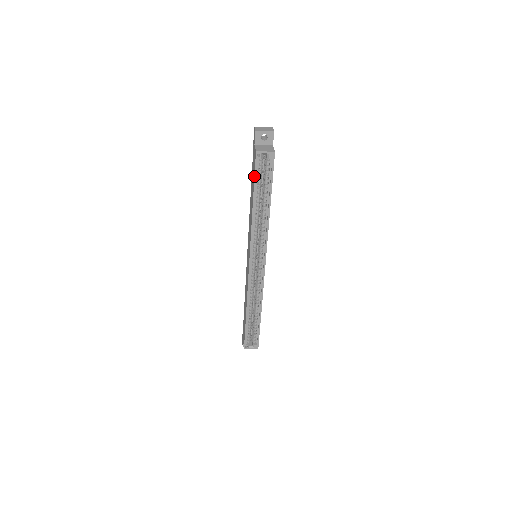
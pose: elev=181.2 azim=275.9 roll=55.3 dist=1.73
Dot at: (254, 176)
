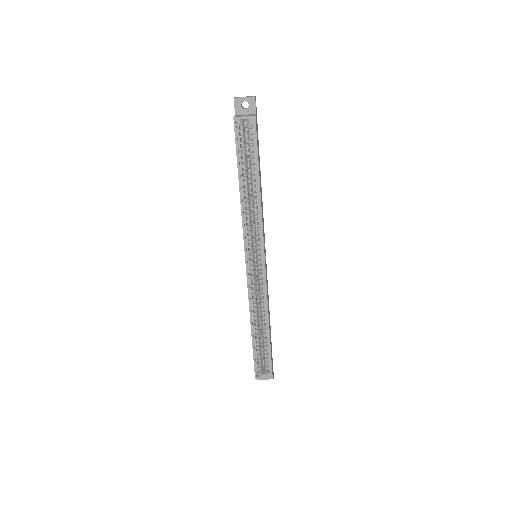
Dot at: occluded
